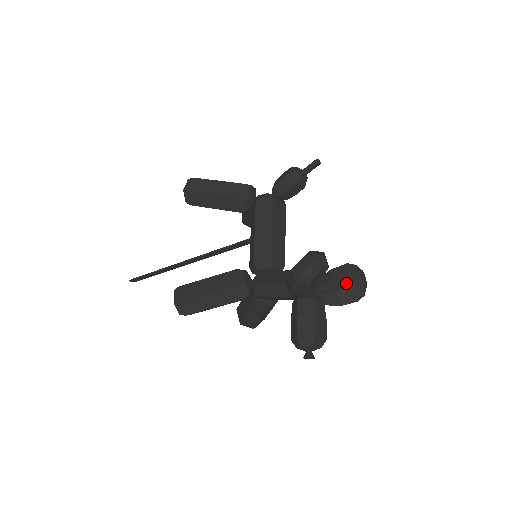
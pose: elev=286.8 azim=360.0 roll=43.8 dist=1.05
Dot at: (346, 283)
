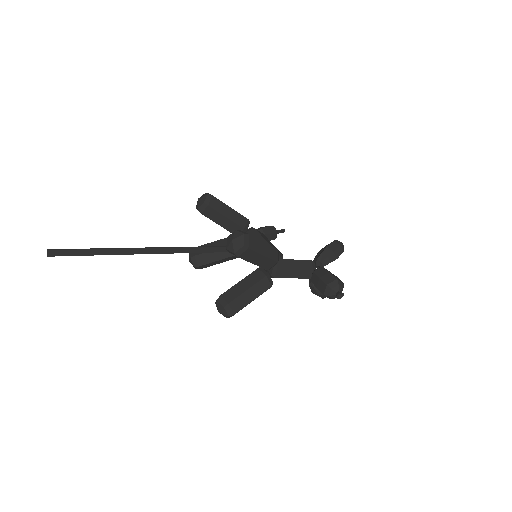
Dot at: occluded
